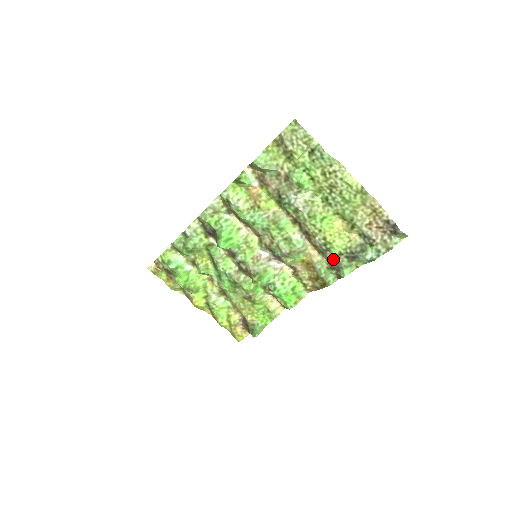
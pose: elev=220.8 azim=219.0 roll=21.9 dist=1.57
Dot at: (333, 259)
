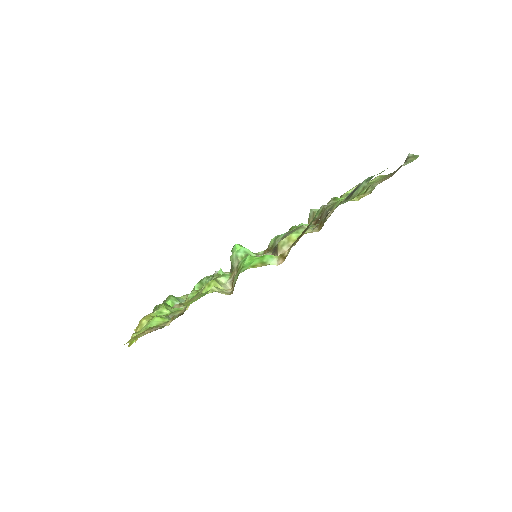
Dot at: occluded
